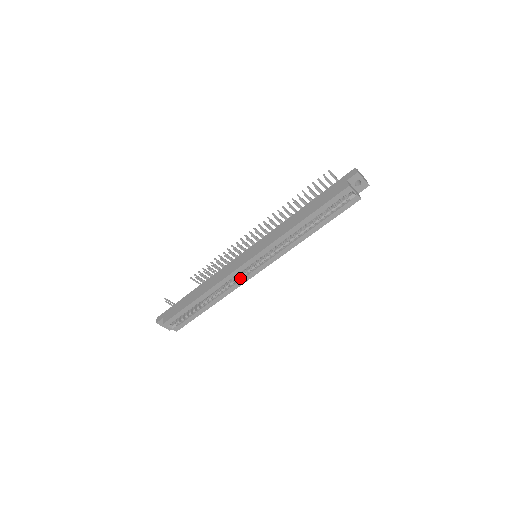
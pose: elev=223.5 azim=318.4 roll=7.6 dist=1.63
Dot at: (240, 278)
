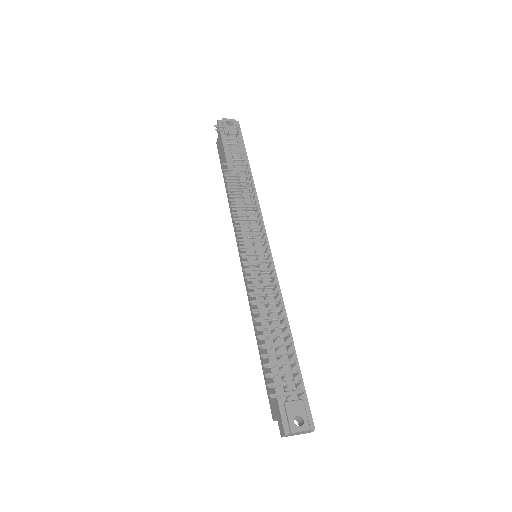
Dot at: occluded
